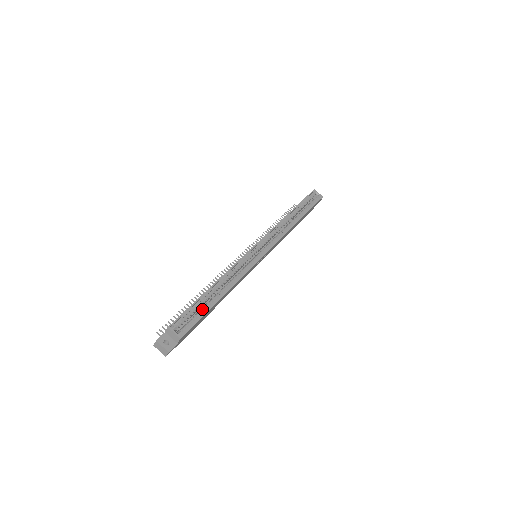
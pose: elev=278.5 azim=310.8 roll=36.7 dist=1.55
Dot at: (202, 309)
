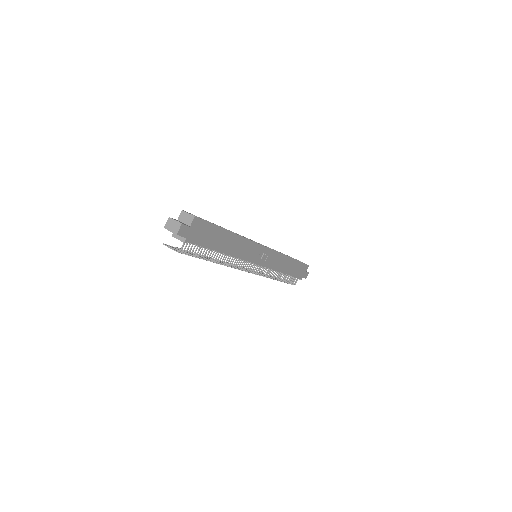
Dot at: occluded
